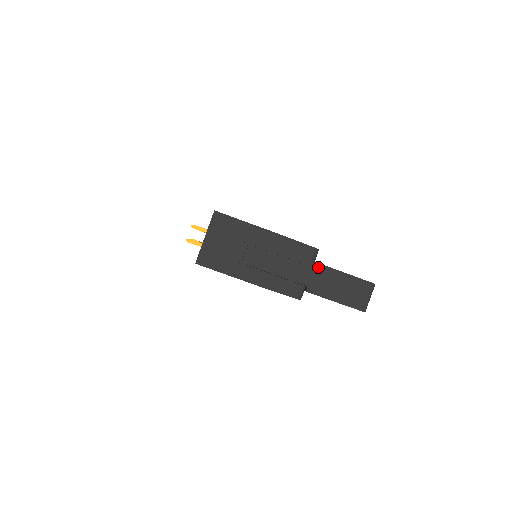
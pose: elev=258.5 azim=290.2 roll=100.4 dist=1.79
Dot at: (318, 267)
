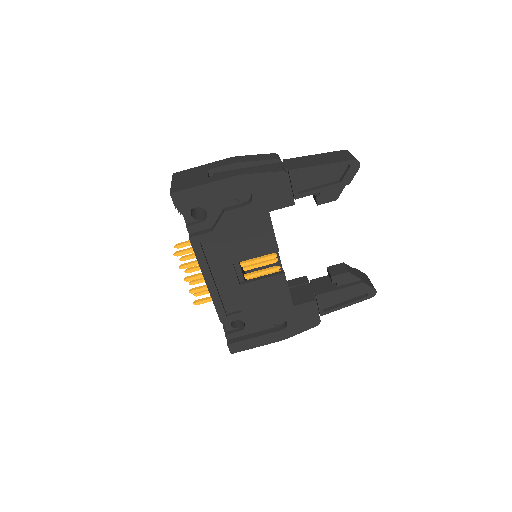
Dot at: (287, 160)
